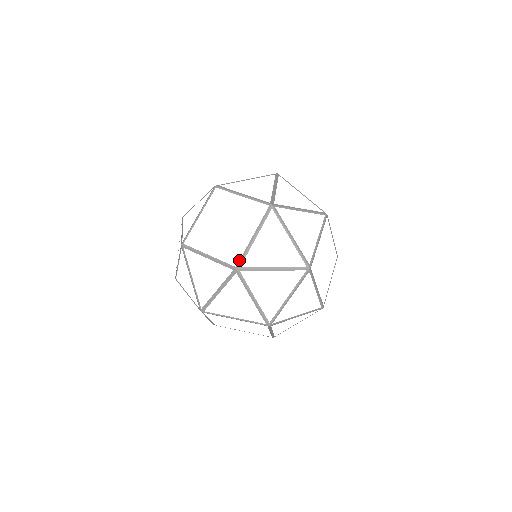
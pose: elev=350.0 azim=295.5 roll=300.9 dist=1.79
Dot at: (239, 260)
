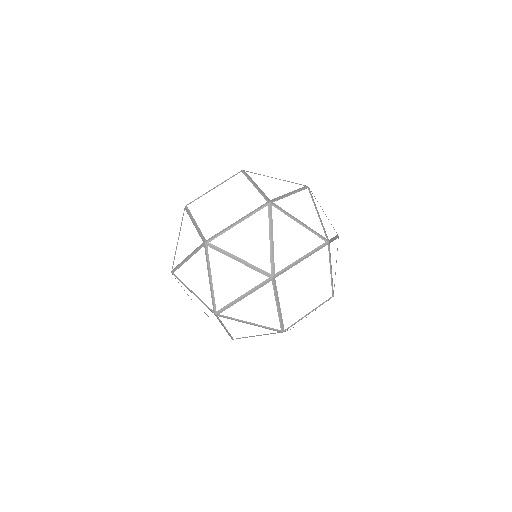
Dot at: occluded
